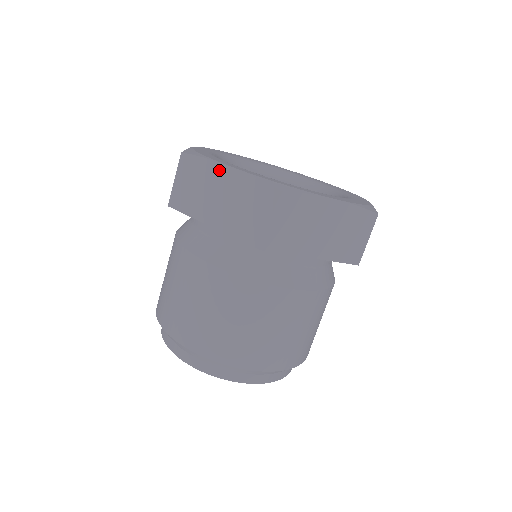
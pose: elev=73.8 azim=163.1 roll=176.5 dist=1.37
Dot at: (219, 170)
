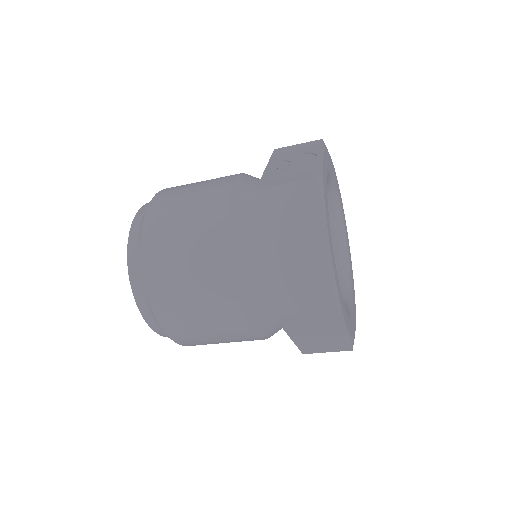
Dot at: (320, 234)
